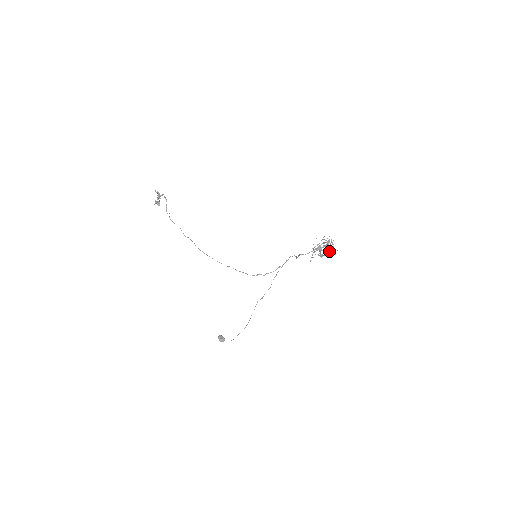
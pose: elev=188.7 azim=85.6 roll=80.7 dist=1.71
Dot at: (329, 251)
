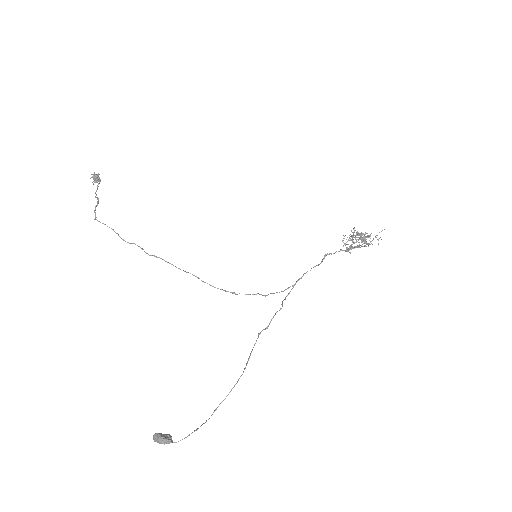
Dot at: (370, 241)
